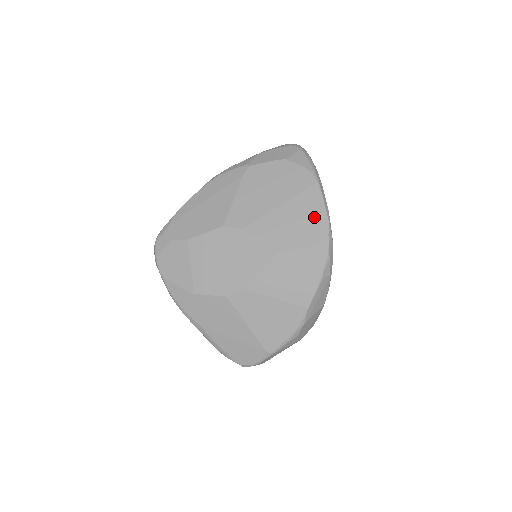
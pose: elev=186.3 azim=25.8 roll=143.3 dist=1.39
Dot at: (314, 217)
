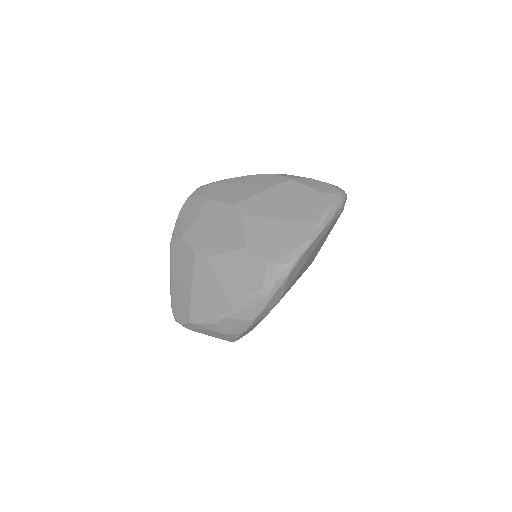
Dot at: (292, 244)
